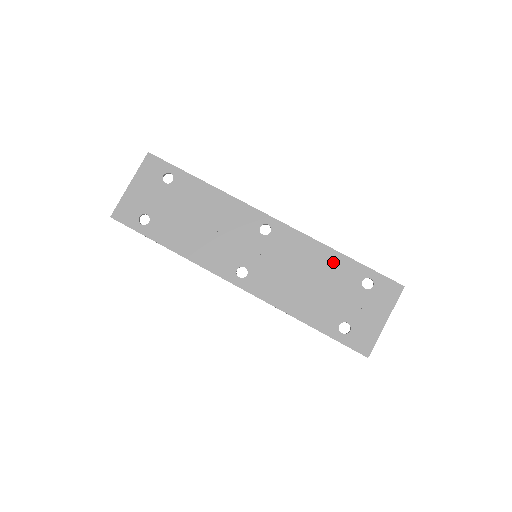
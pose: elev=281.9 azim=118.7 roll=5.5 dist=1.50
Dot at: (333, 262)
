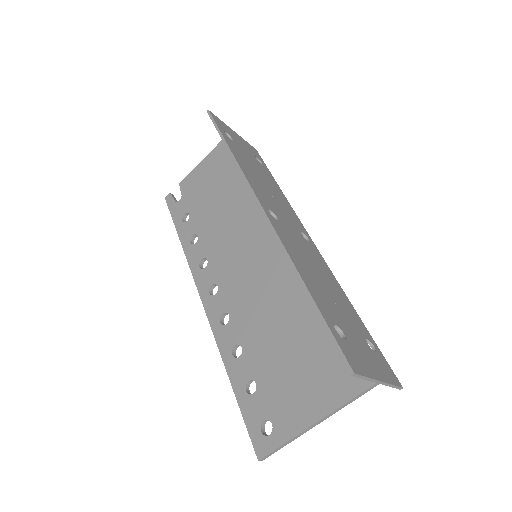
Dot at: (347, 304)
